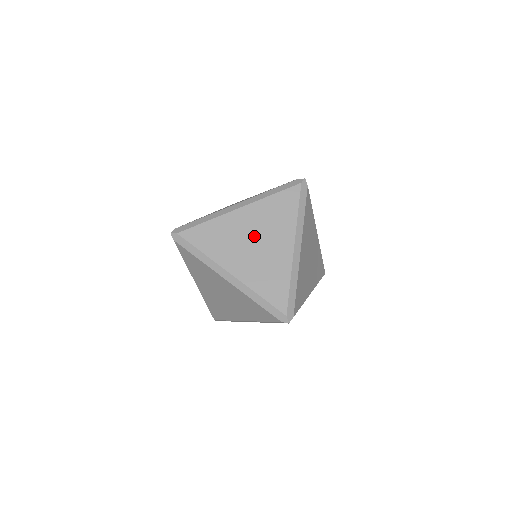
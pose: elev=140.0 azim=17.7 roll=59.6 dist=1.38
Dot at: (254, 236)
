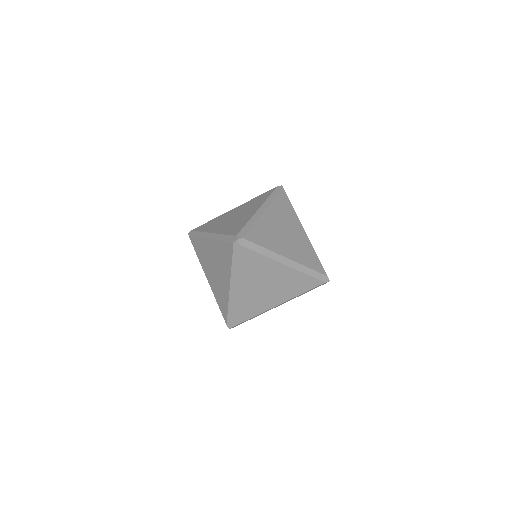
Dot at: (214, 264)
